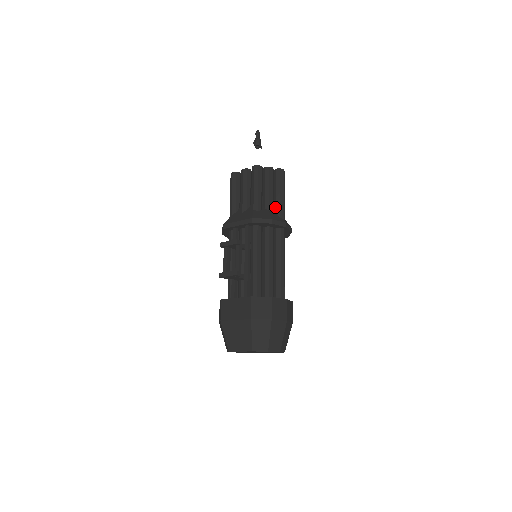
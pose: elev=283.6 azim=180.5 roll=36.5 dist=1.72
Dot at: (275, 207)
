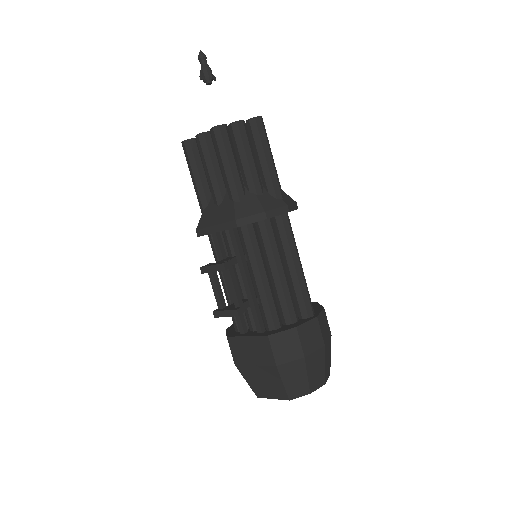
Dot at: (264, 183)
